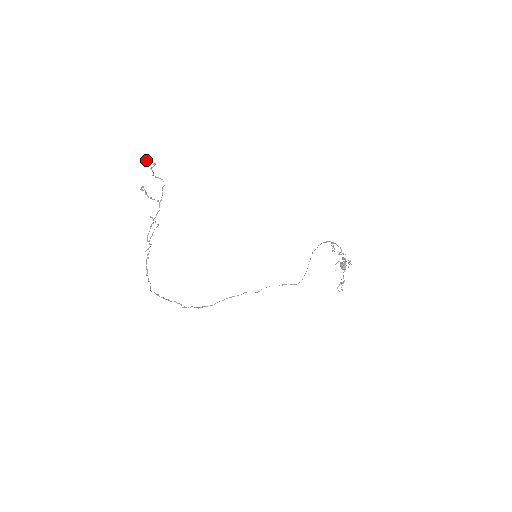
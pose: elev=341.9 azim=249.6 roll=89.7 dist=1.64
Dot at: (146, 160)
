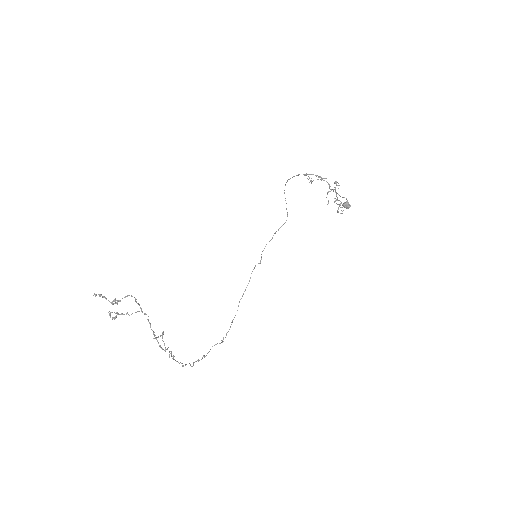
Dot at: occluded
